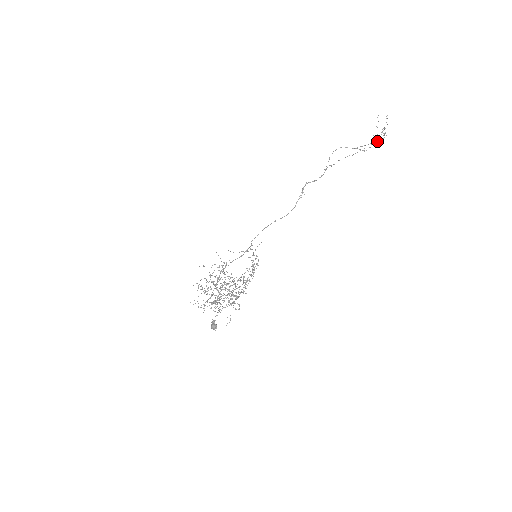
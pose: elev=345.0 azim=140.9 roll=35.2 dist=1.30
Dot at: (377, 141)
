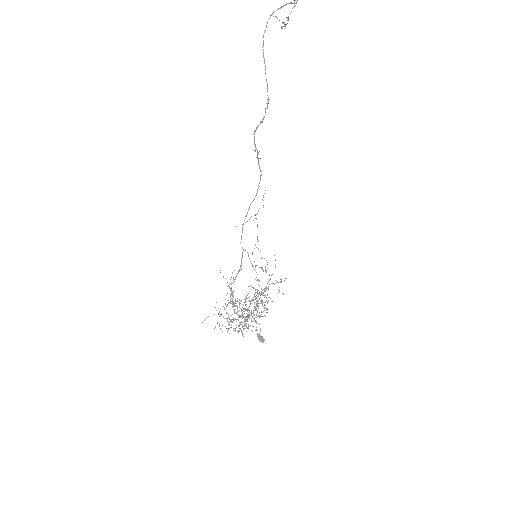
Dot at: out of frame
